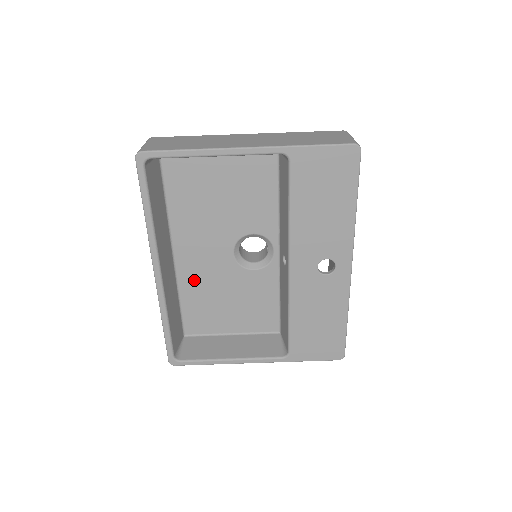
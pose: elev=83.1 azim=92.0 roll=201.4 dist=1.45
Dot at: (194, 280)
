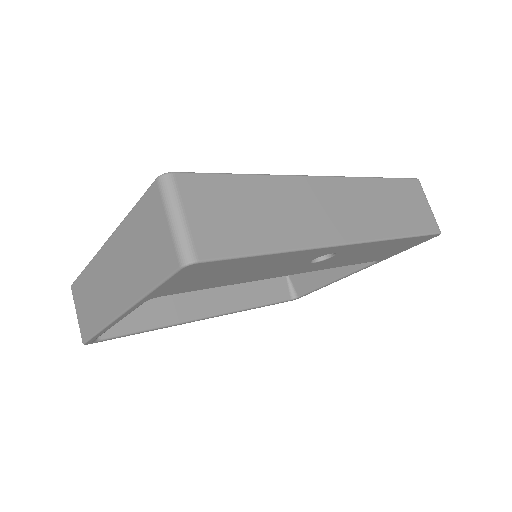
Dot at: occluded
